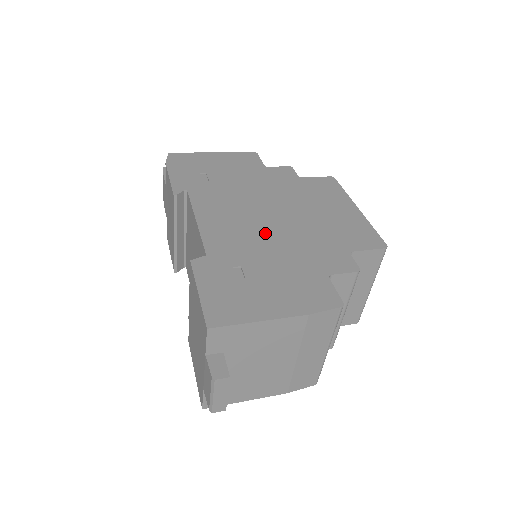
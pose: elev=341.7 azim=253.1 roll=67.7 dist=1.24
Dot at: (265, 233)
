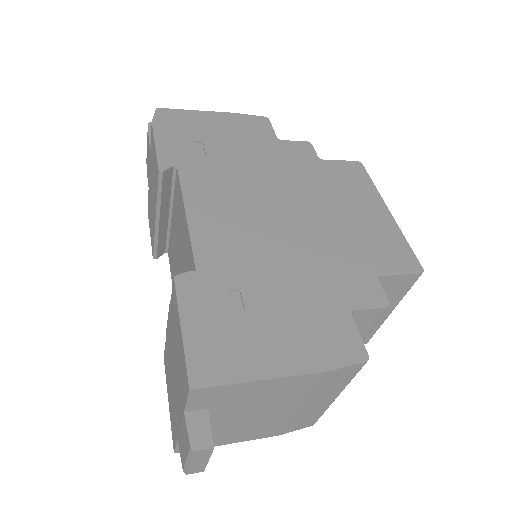
Dot at: (273, 240)
